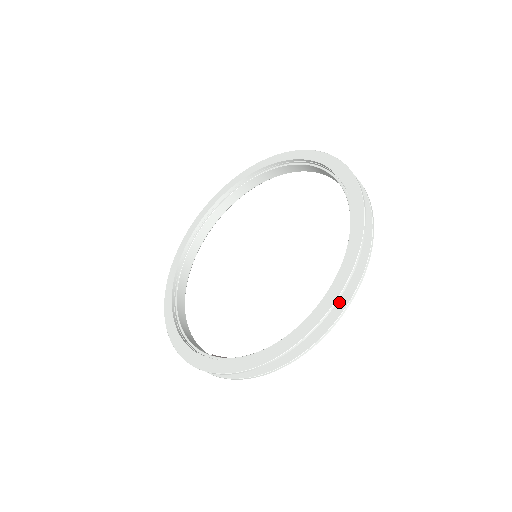
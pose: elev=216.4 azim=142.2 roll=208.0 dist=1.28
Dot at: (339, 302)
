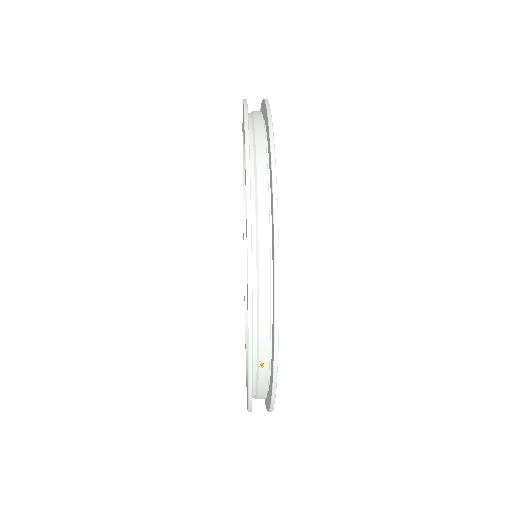
Dot at: (269, 391)
